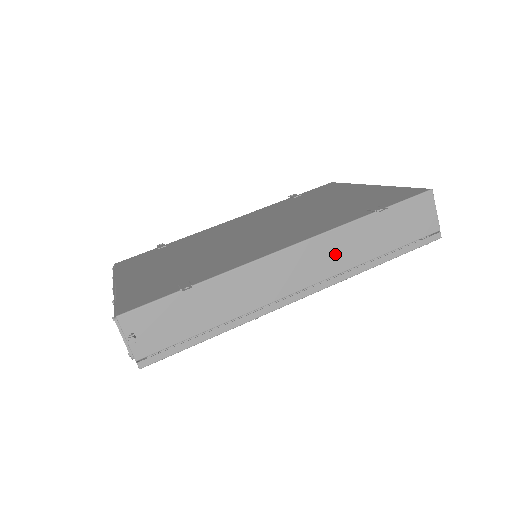
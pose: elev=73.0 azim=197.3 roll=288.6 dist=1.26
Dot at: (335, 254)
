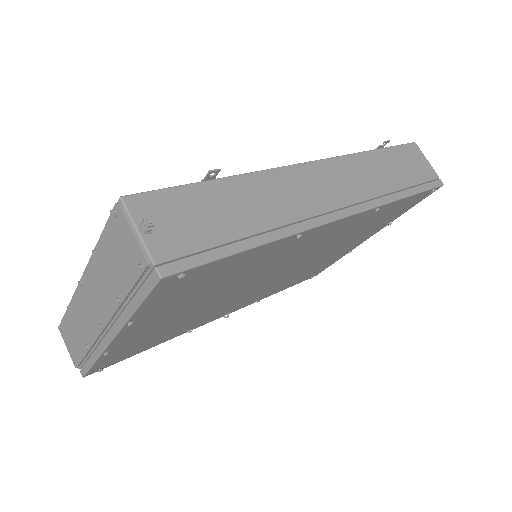
Dot at: (358, 178)
